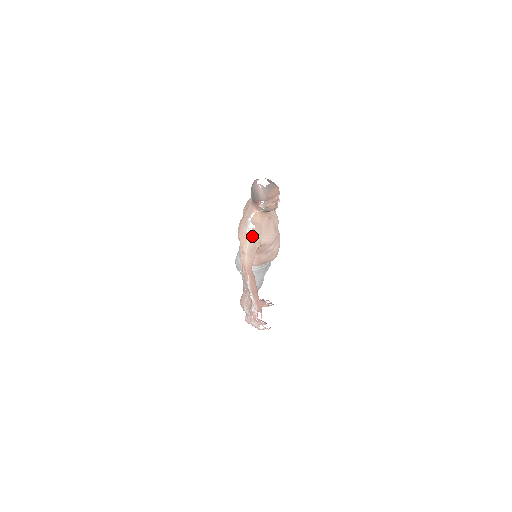
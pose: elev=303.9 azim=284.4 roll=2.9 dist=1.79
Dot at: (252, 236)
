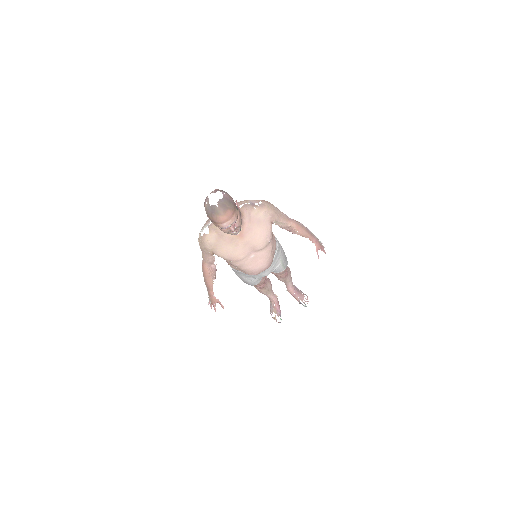
Dot at: (201, 240)
